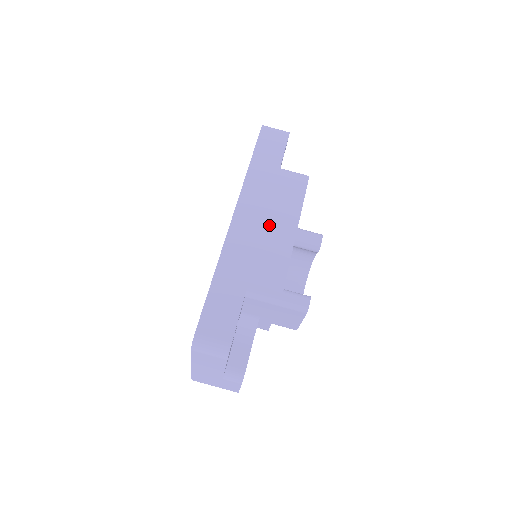
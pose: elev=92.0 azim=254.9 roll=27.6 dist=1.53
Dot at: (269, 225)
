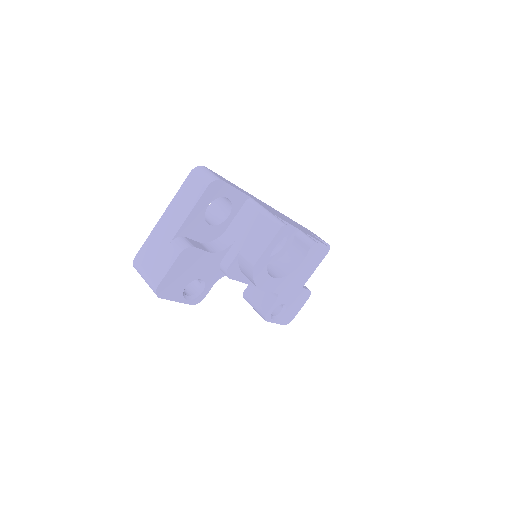
Dot at: (288, 220)
